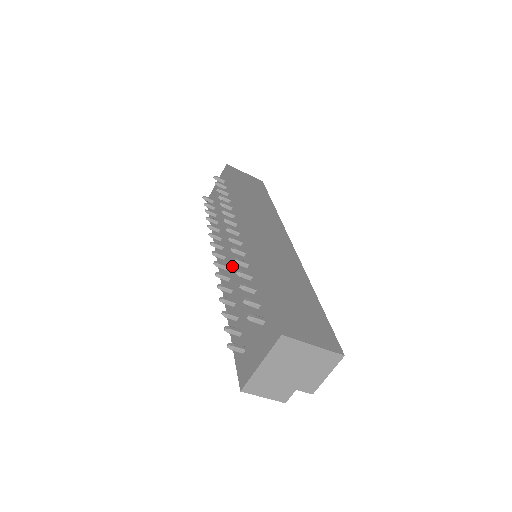
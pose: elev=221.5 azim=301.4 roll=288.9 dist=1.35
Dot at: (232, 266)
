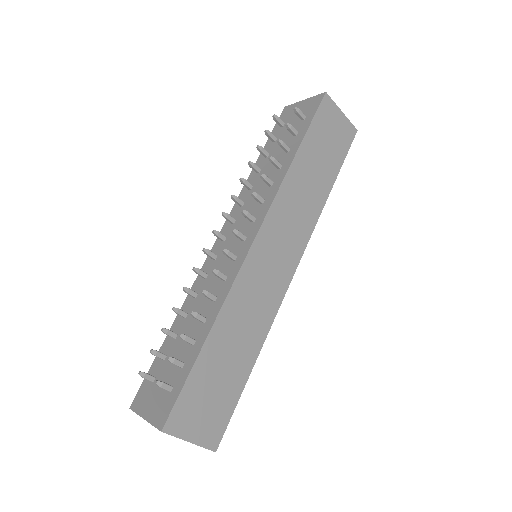
Dot at: (216, 268)
